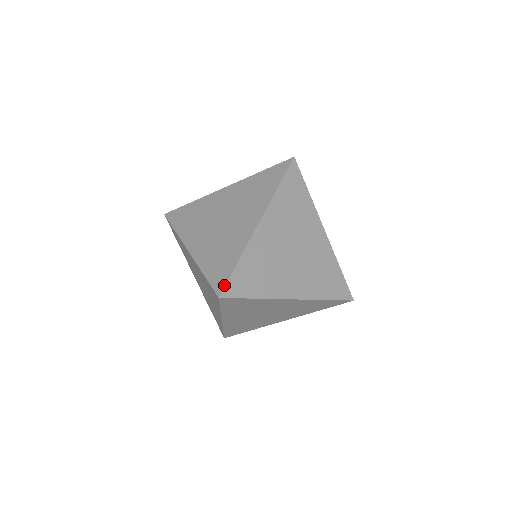
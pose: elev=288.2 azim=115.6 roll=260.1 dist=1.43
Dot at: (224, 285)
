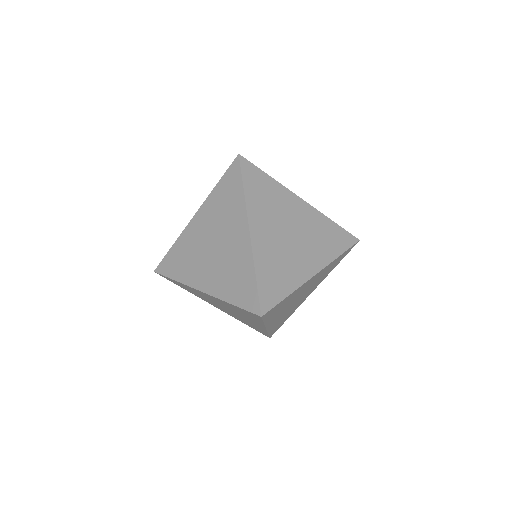
Dot at: (270, 308)
